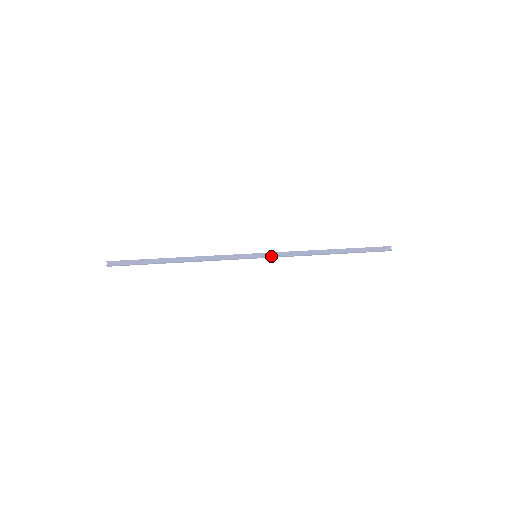
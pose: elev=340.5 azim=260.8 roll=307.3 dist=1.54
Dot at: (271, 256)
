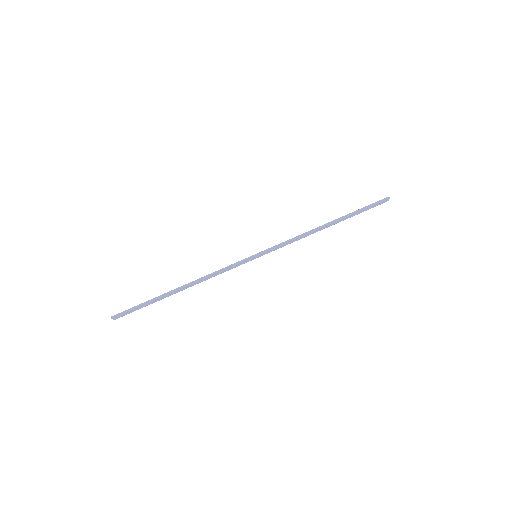
Dot at: occluded
